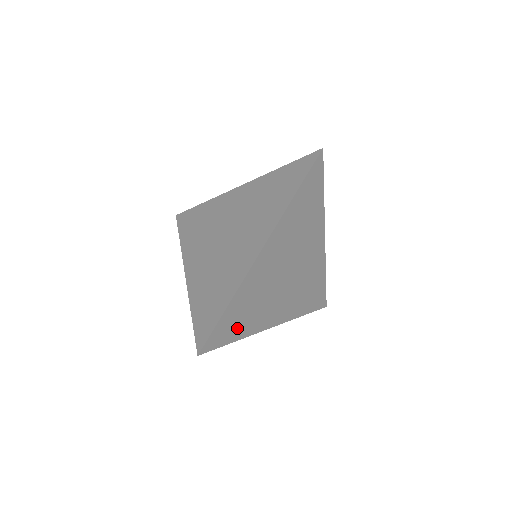
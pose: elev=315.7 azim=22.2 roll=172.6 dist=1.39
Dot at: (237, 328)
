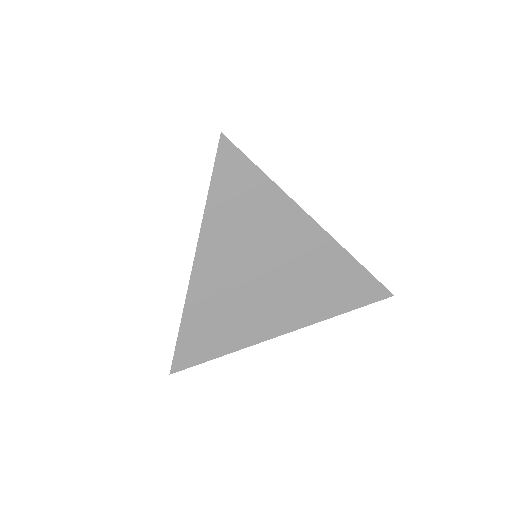
Dot at: (214, 344)
